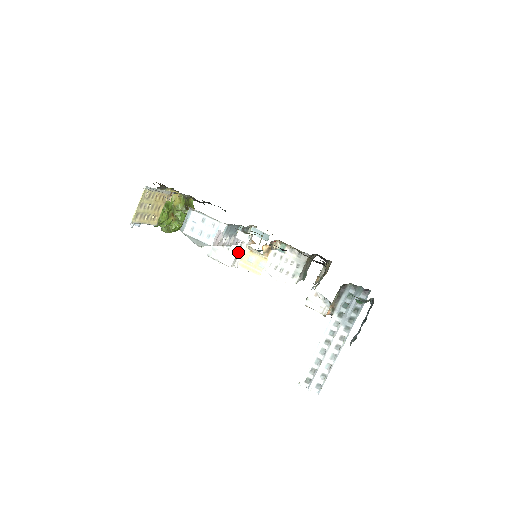
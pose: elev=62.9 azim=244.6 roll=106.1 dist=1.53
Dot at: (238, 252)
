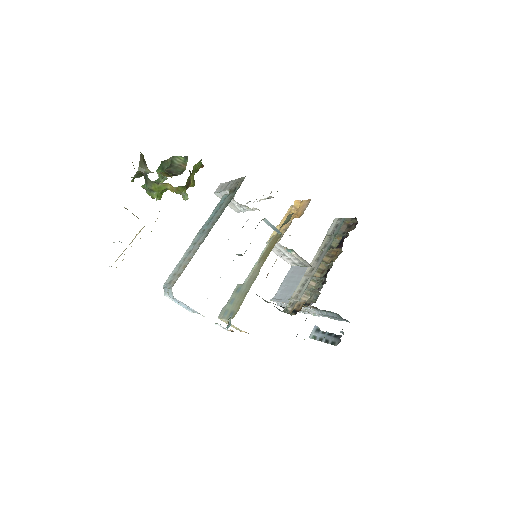
Dot at: occluded
